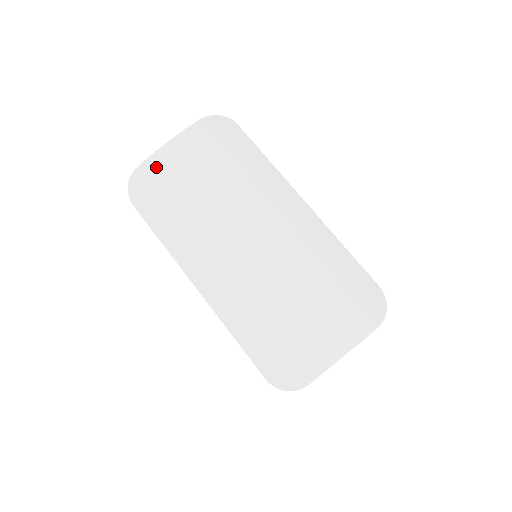
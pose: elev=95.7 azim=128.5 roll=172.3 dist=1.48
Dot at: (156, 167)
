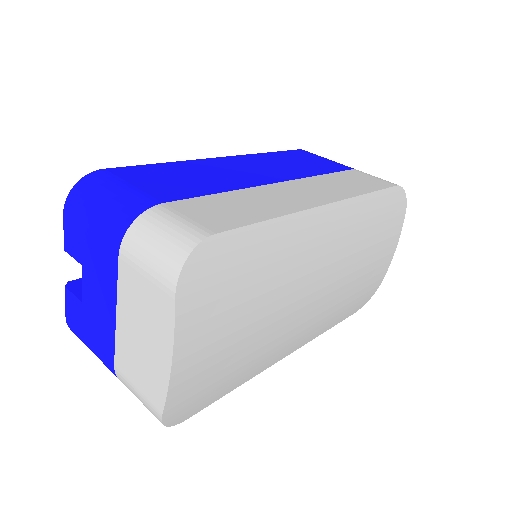
Dot at: (186, 387)
